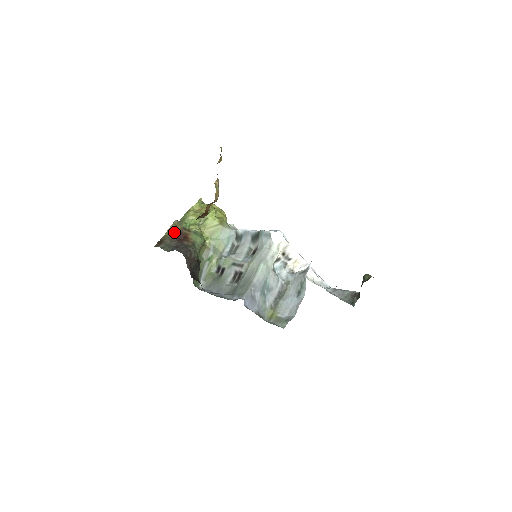
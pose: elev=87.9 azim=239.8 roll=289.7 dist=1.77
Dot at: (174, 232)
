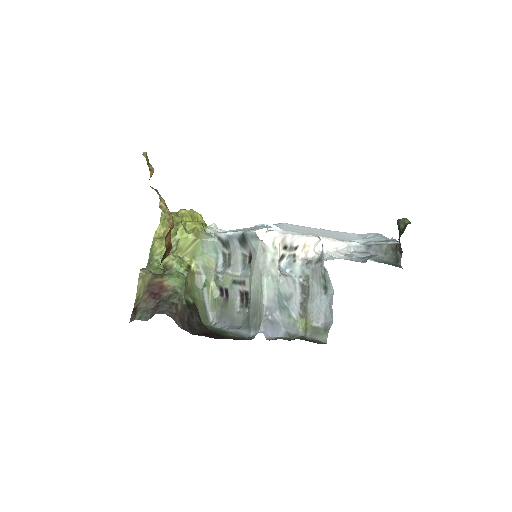
Dot at: (145, 288)
